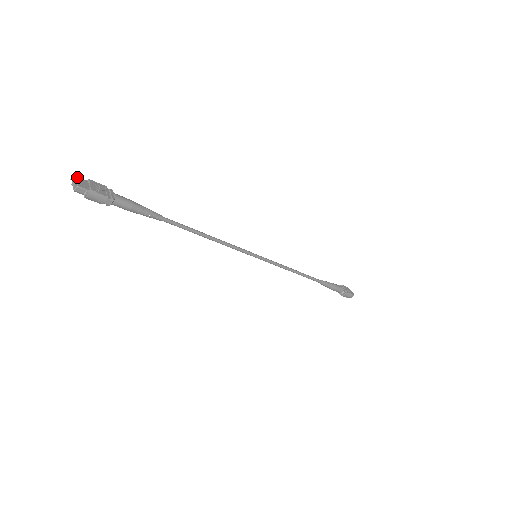
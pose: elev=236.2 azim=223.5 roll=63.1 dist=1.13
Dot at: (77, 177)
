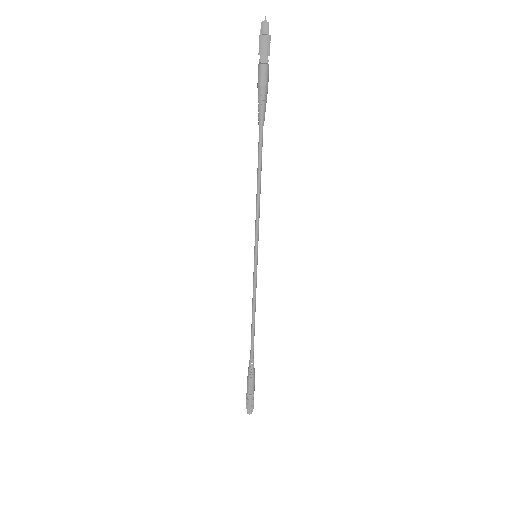
Dot at: occluded
